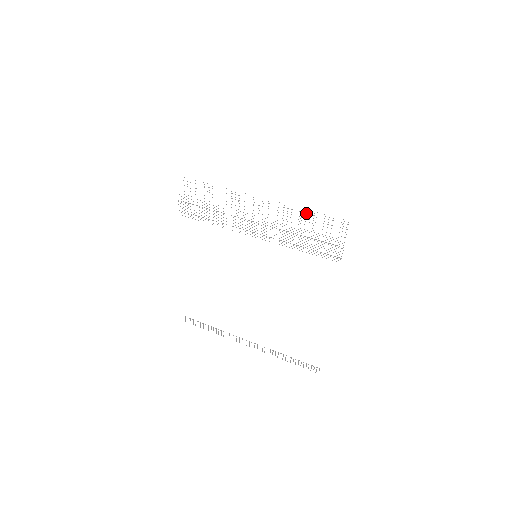
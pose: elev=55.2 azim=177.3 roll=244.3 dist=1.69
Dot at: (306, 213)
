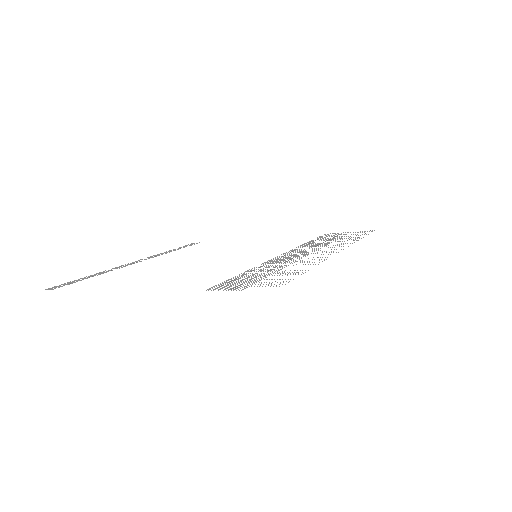
Dot at: (356, 240)
